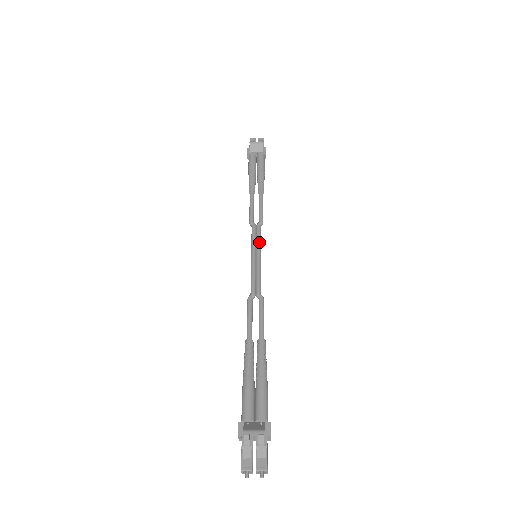
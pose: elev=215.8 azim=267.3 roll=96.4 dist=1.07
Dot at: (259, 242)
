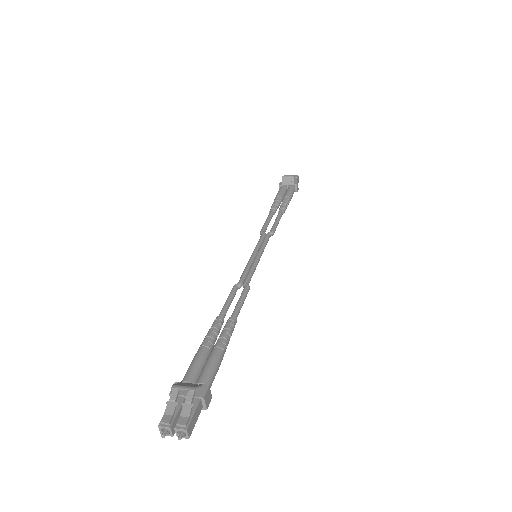
Dot at: (263, 245)
